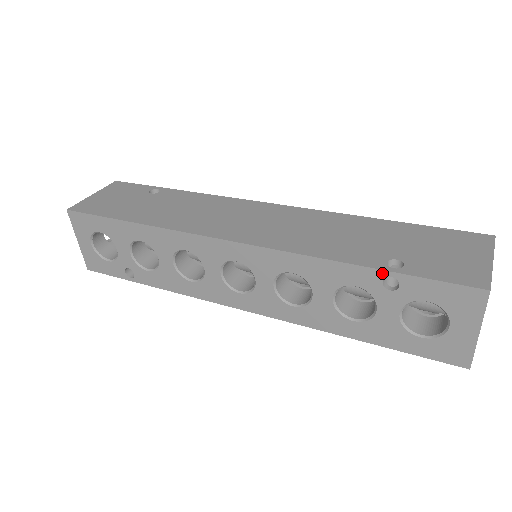
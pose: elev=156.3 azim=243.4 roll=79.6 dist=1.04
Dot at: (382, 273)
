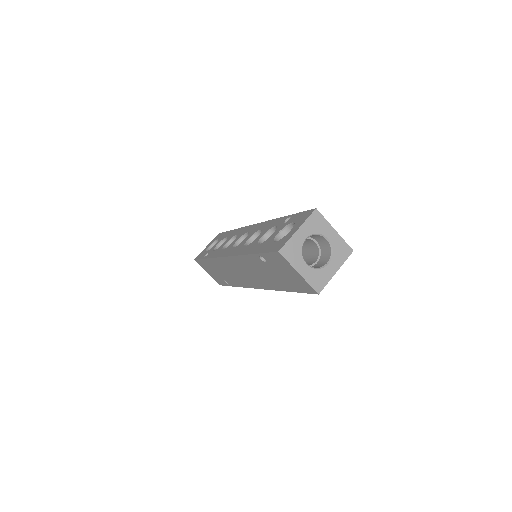
Dot at: (289, 216)
